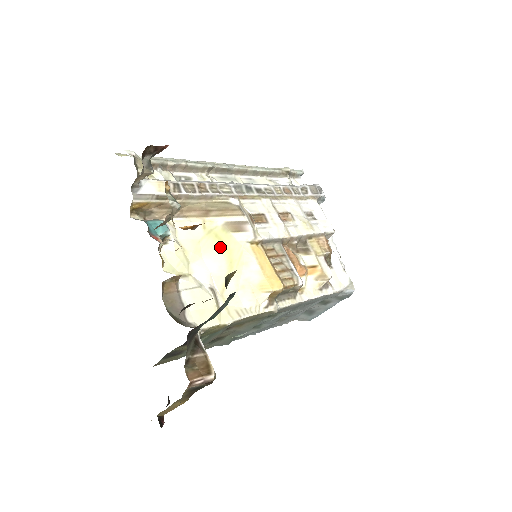
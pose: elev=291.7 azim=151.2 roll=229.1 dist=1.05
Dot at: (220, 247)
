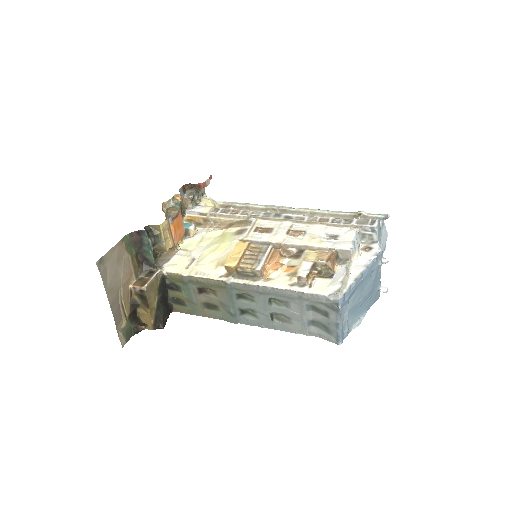
Dot at: (219, 241)
